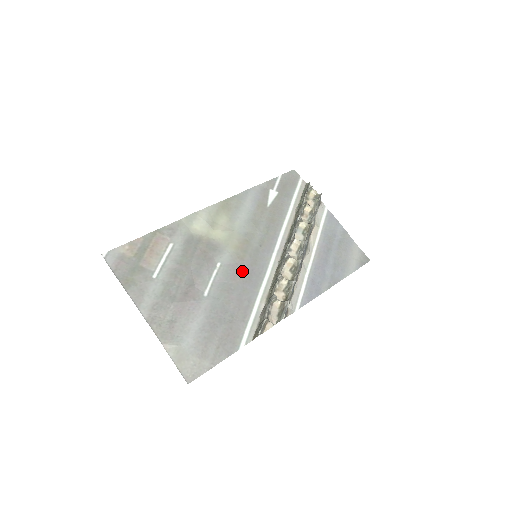
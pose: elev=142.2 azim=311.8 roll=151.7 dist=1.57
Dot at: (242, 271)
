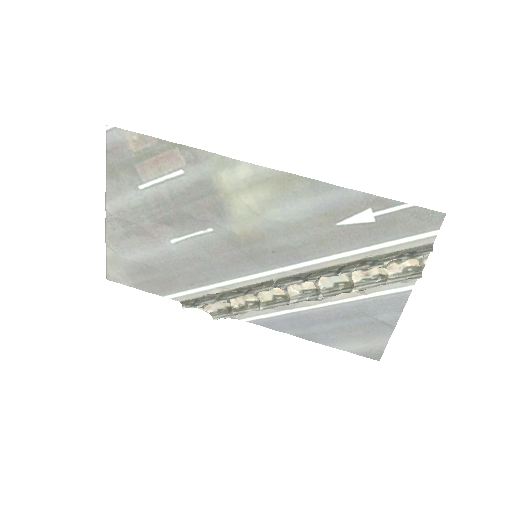
Dot at: (227, 254)
